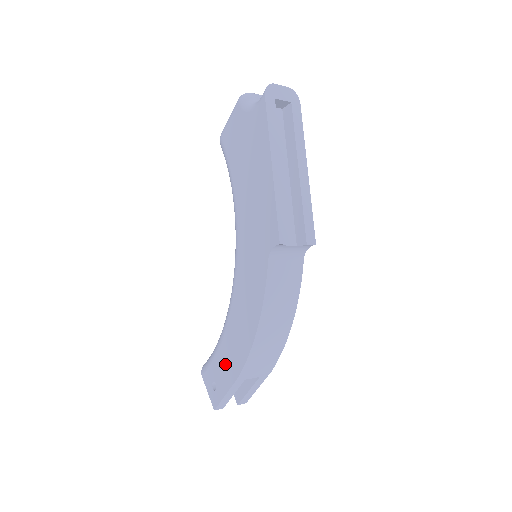
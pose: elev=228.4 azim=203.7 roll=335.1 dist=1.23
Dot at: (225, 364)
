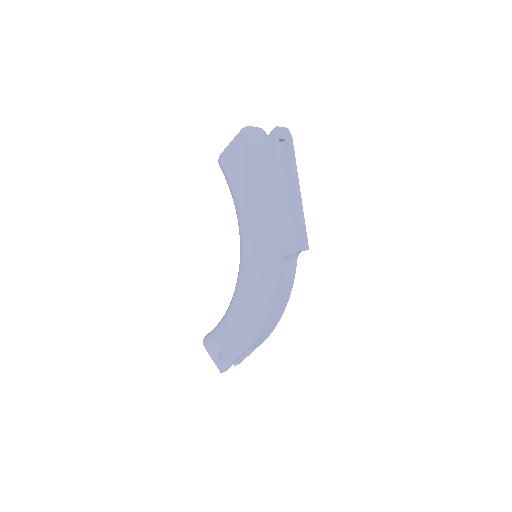
Dot at: (233, 339)
